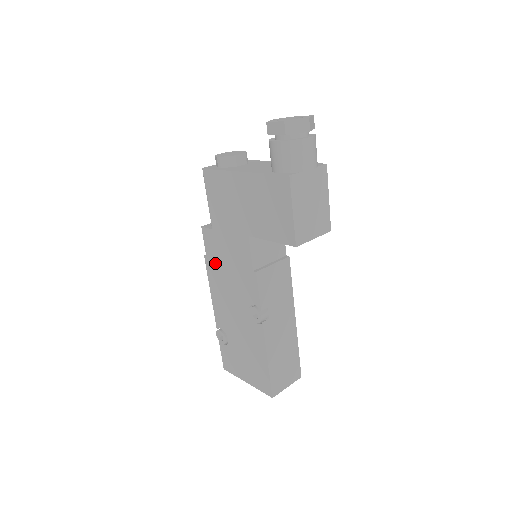
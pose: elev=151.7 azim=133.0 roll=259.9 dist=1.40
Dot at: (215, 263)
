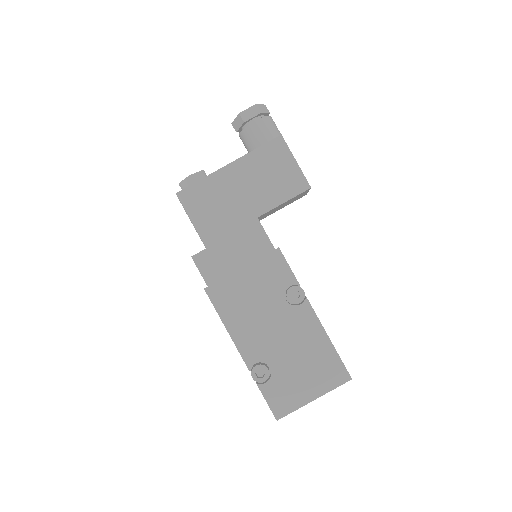
Dot at: (223, 284)
